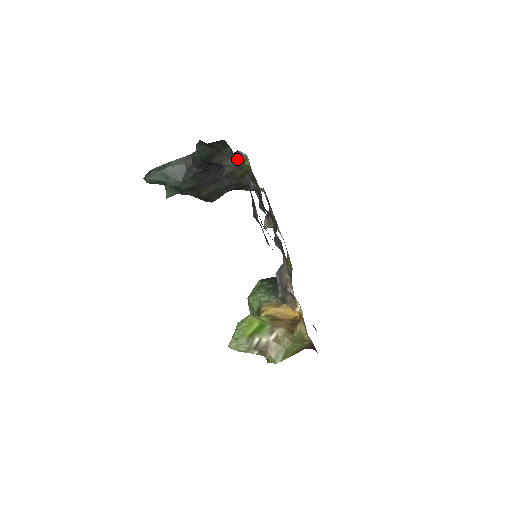
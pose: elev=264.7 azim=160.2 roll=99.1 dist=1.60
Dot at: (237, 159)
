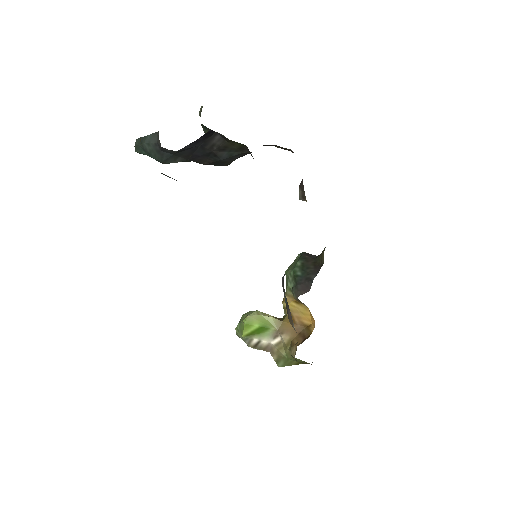
Dot at: occluded
